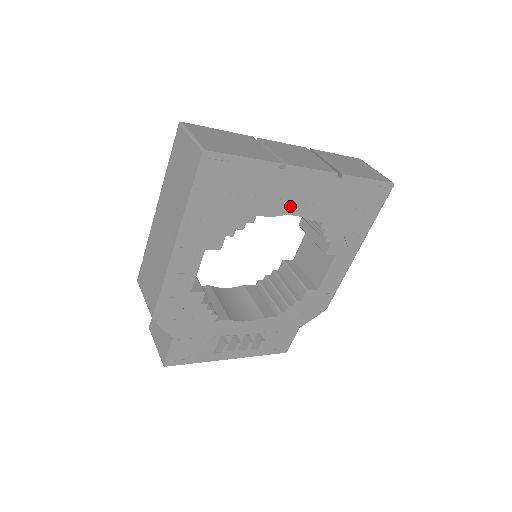
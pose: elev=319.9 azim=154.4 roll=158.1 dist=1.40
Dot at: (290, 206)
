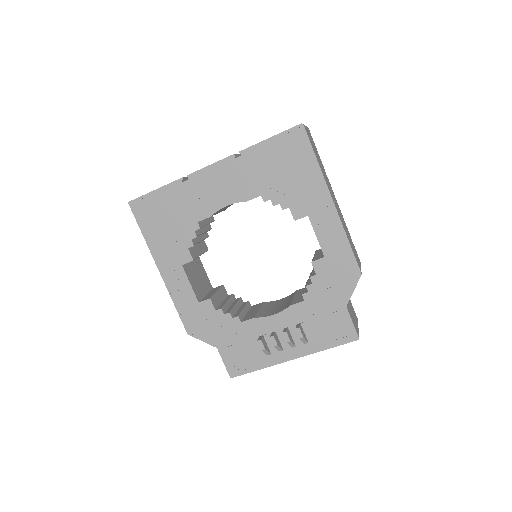
Dot at: (218, 201)
